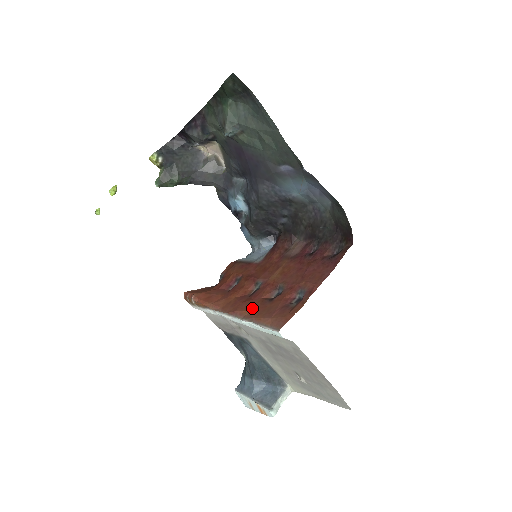
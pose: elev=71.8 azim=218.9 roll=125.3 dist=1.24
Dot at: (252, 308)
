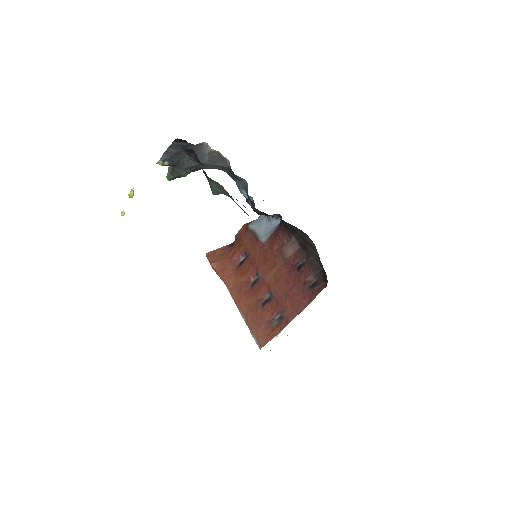
Dot at: (249, 308)
